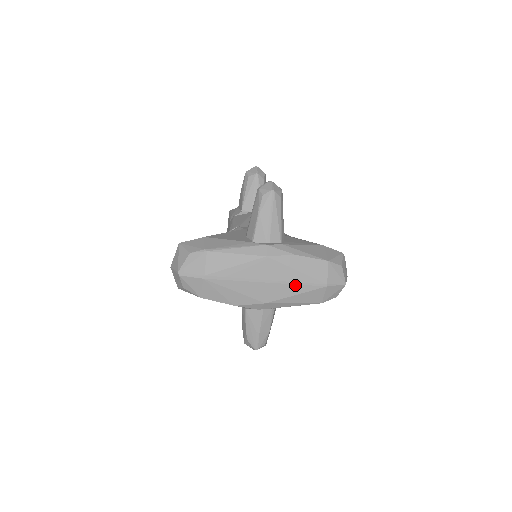
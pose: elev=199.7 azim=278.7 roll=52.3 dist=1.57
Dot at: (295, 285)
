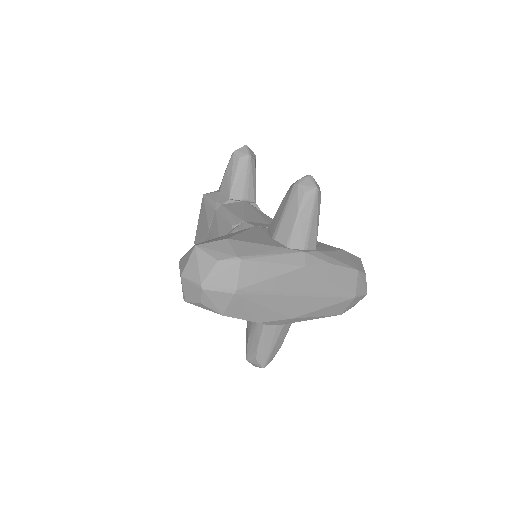
Dot at: (326, 298)
